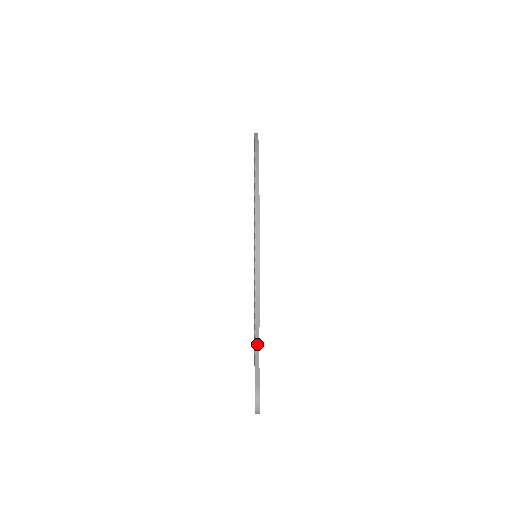
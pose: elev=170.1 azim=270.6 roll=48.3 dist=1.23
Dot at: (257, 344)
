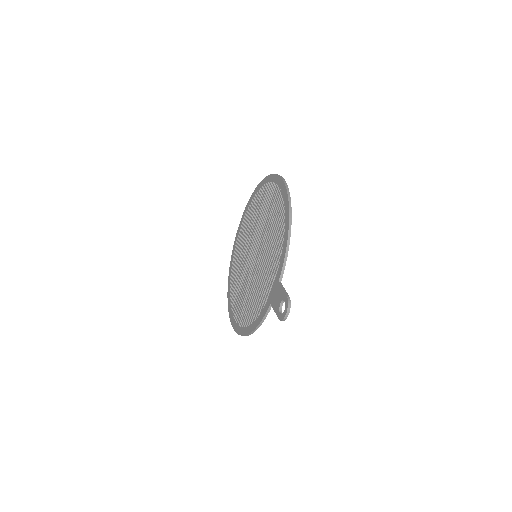
Dot at: (280, 279)
